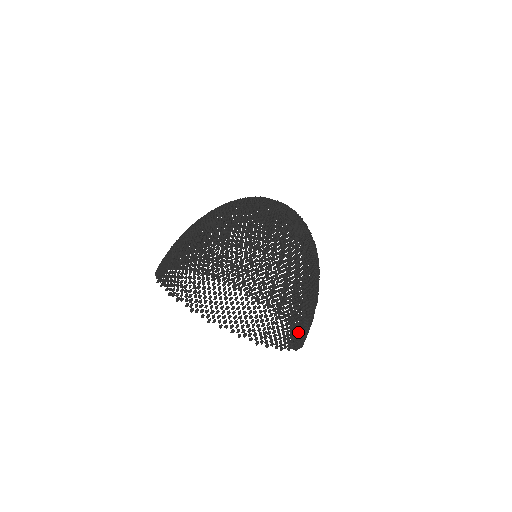
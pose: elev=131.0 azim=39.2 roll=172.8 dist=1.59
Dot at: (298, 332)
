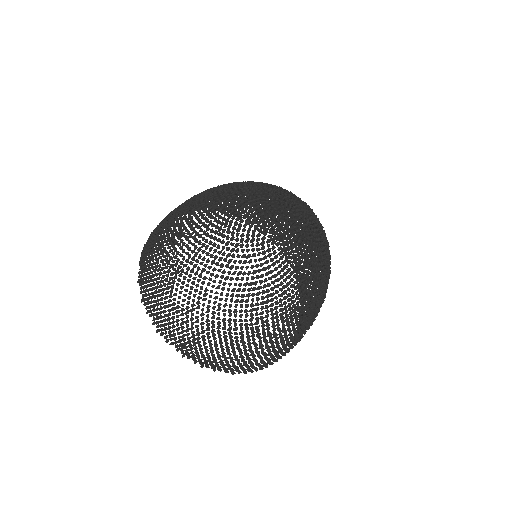
Dot at: occluded
